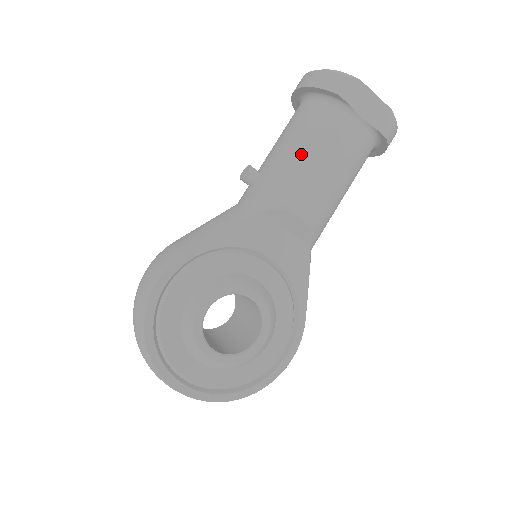
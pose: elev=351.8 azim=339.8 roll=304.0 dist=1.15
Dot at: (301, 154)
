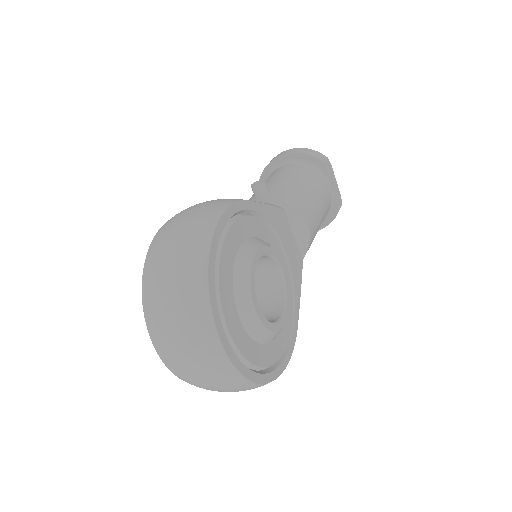
Dot at: (303, 186)
